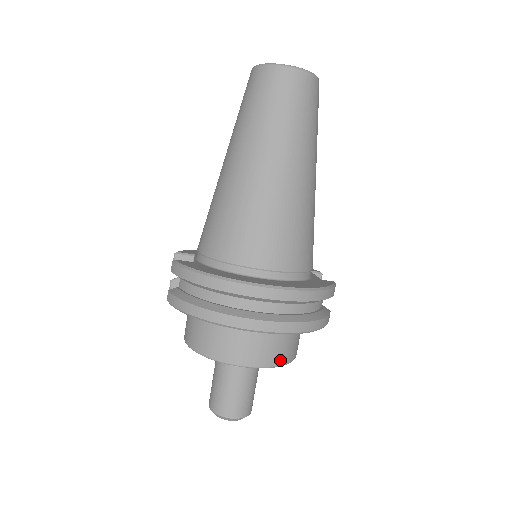
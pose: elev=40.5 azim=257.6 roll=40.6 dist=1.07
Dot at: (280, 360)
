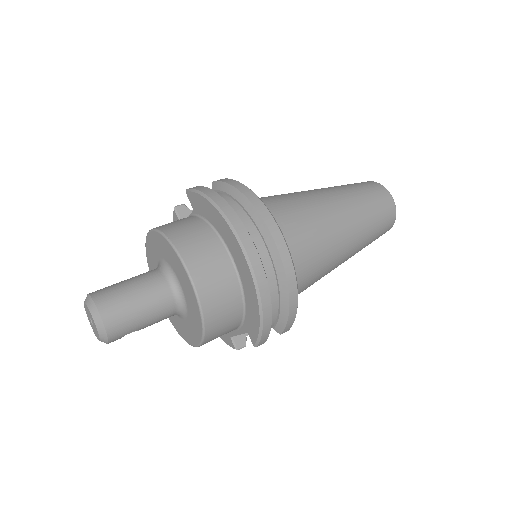
Dot at: (208, 310)
